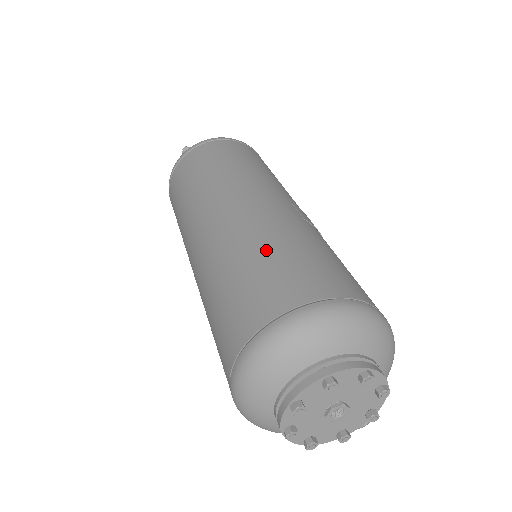
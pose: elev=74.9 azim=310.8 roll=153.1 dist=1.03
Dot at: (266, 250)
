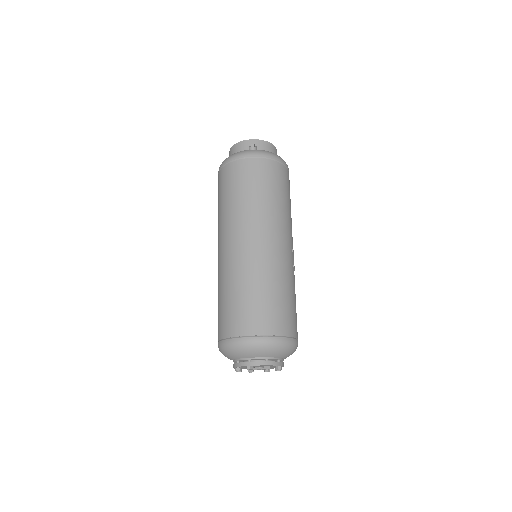
Dot at: (273, 291)
